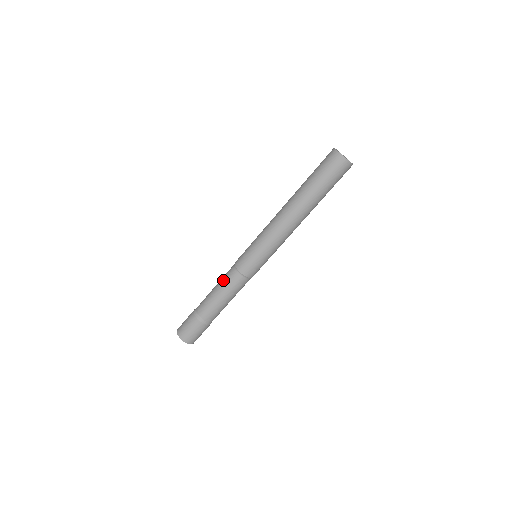
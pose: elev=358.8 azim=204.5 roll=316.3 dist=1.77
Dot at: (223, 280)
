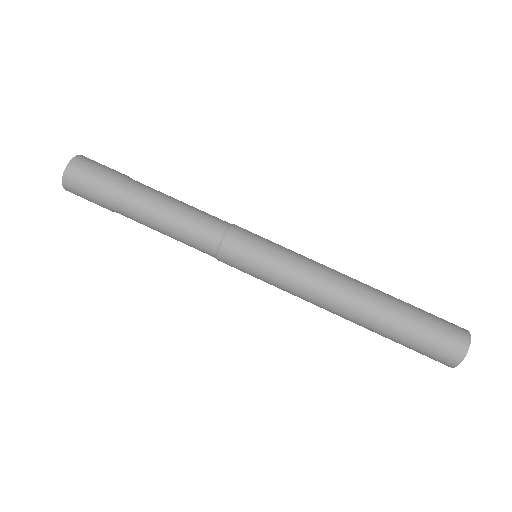
Dot at: (188, 233)
